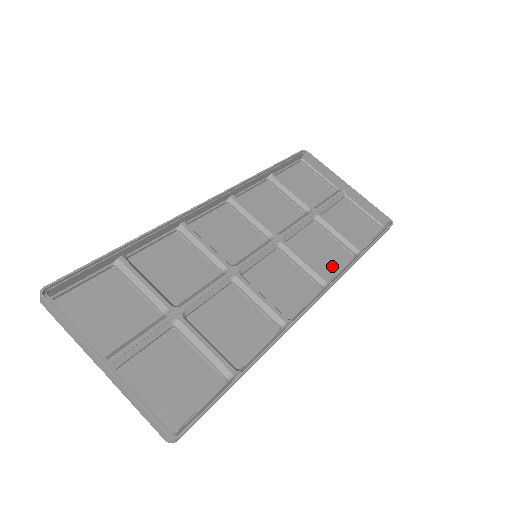
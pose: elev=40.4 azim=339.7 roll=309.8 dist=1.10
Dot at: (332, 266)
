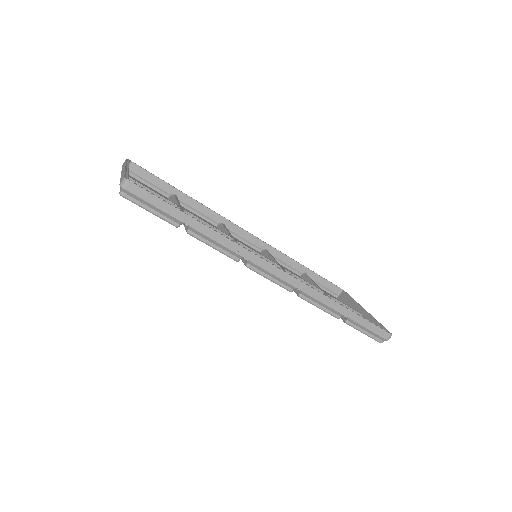
Dot at: occluded
